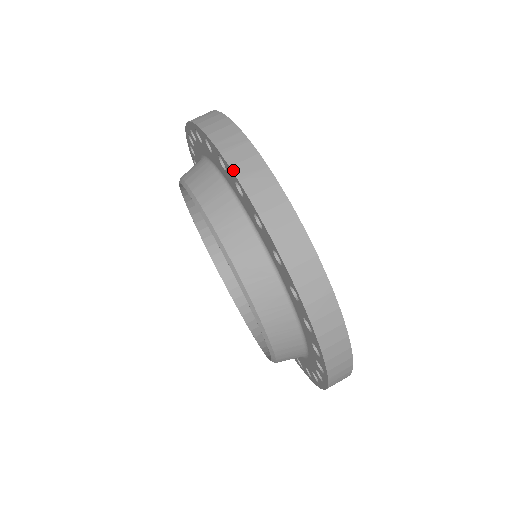
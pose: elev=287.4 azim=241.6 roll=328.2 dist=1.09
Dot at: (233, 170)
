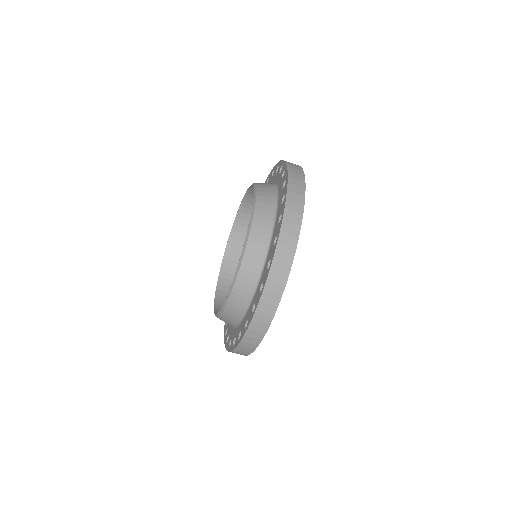
Dot at: (274, 259)
